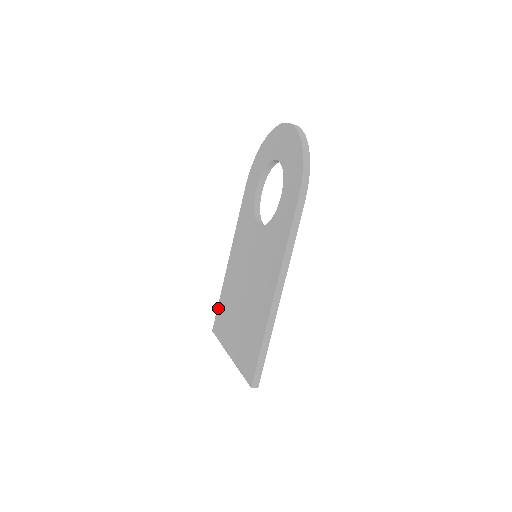
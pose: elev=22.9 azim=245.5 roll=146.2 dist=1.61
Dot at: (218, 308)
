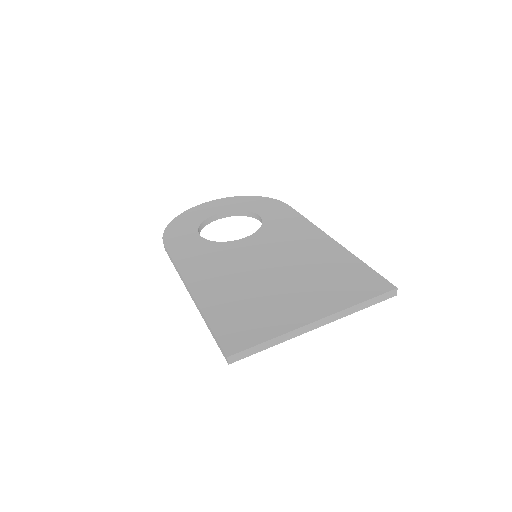
Dot at: (217, 328)
